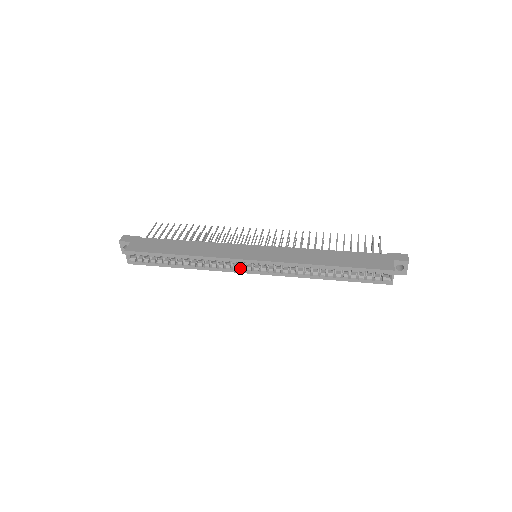
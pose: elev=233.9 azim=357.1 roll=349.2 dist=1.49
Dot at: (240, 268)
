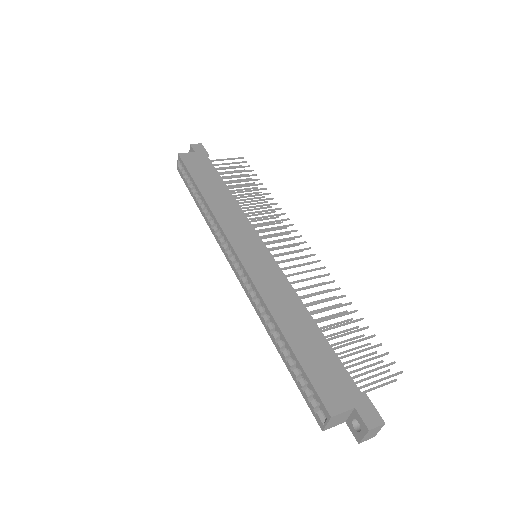
Dot at: (227, 251)
